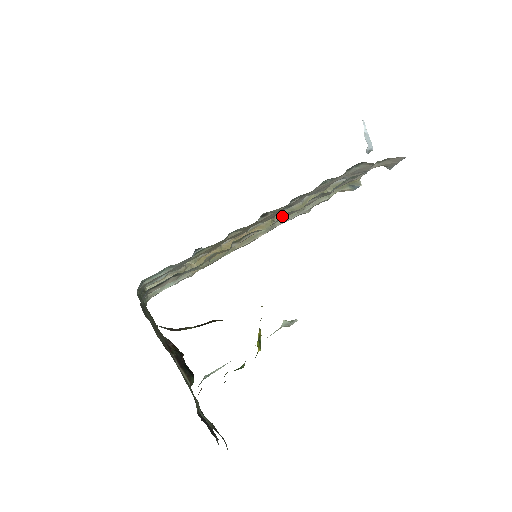
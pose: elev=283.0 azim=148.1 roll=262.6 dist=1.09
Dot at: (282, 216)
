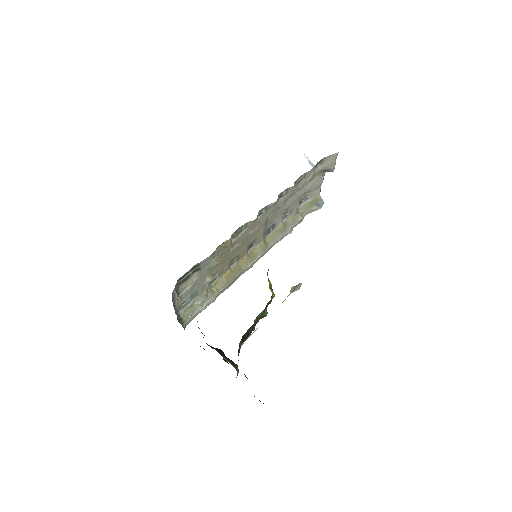
Dot at: (262, 213)
